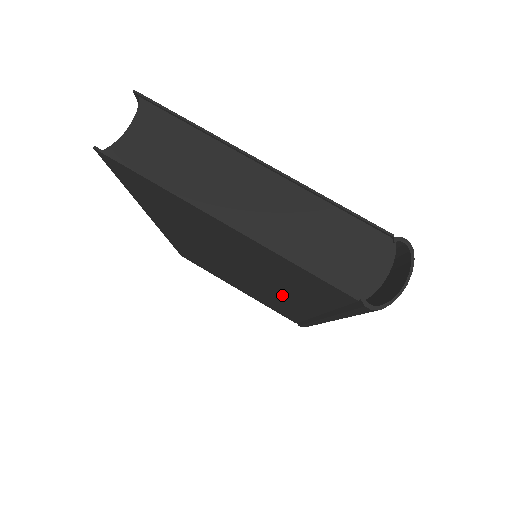
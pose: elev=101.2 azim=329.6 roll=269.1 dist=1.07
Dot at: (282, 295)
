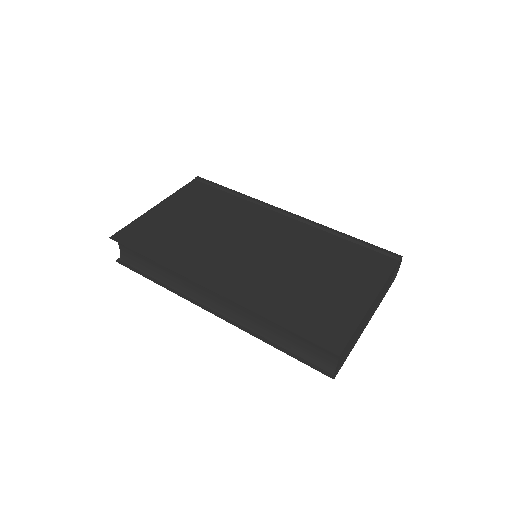
Dot at: occluded
